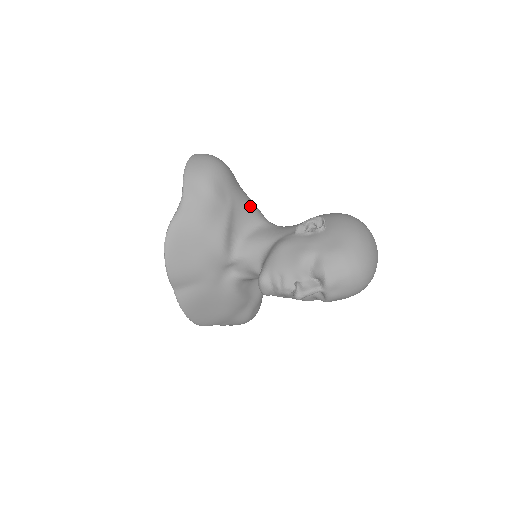
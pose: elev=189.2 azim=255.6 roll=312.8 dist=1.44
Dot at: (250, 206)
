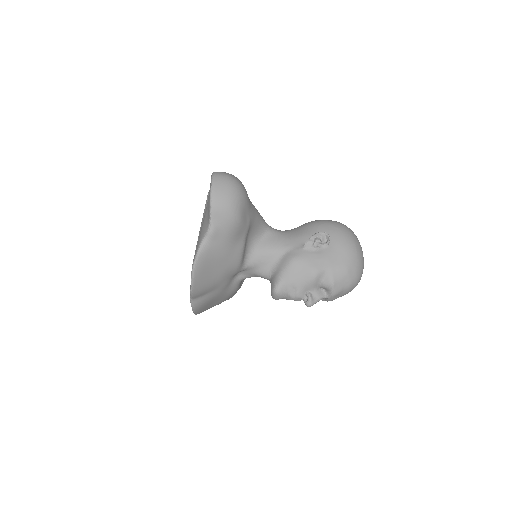
Dot at: (258, 218)
